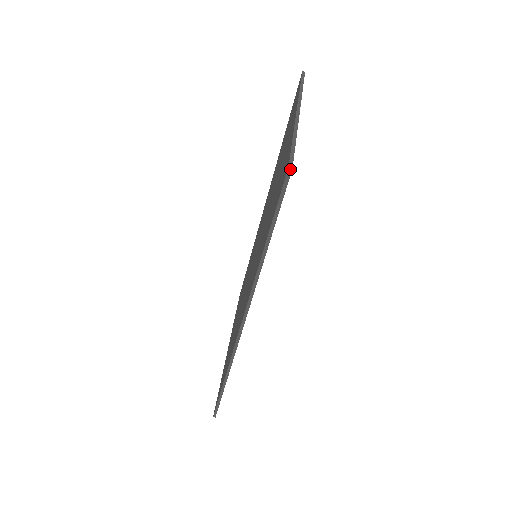
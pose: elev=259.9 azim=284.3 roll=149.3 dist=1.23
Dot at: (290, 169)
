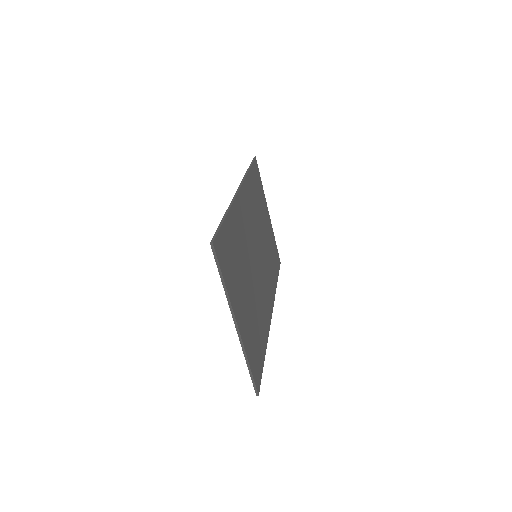
Dot at: occluded
